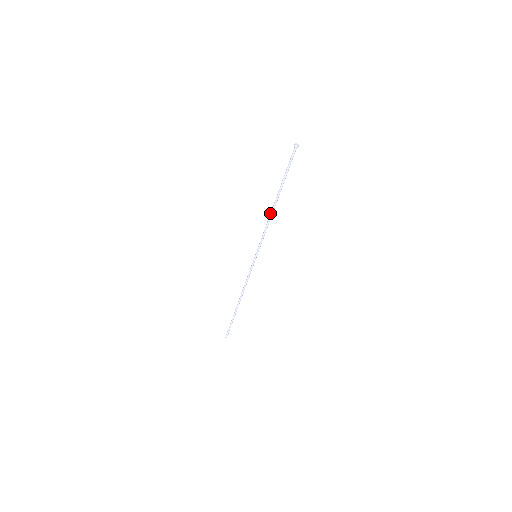
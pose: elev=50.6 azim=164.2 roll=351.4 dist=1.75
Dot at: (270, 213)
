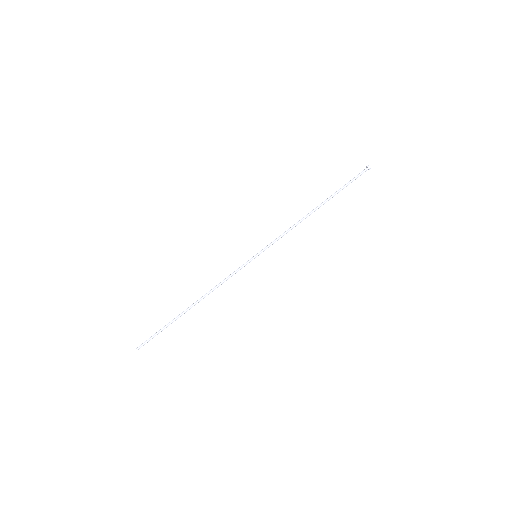
Dot at: (303, 217)
